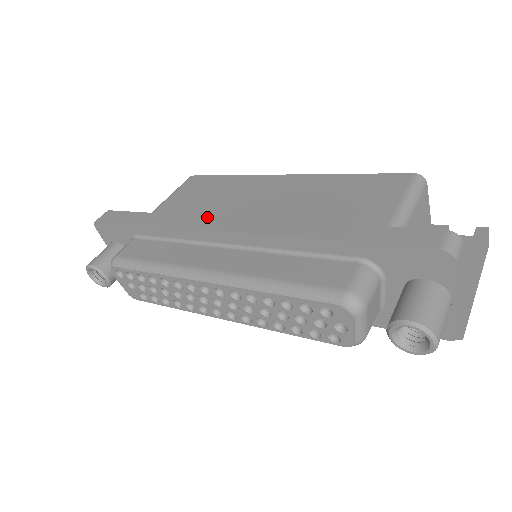
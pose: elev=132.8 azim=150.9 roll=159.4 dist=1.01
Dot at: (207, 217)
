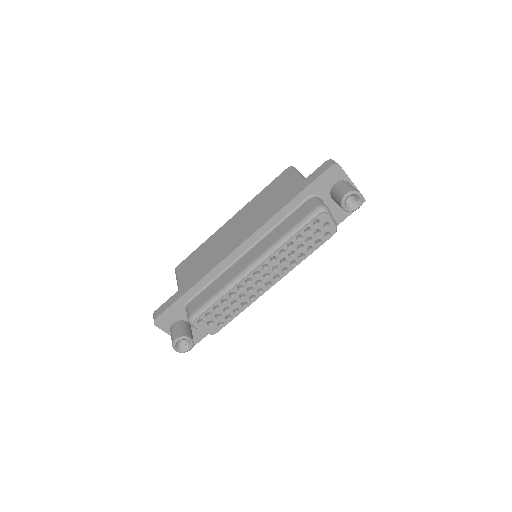
Dot at: (222, 253)
